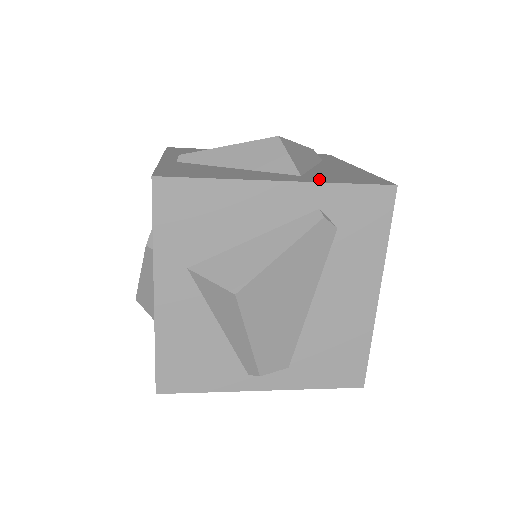
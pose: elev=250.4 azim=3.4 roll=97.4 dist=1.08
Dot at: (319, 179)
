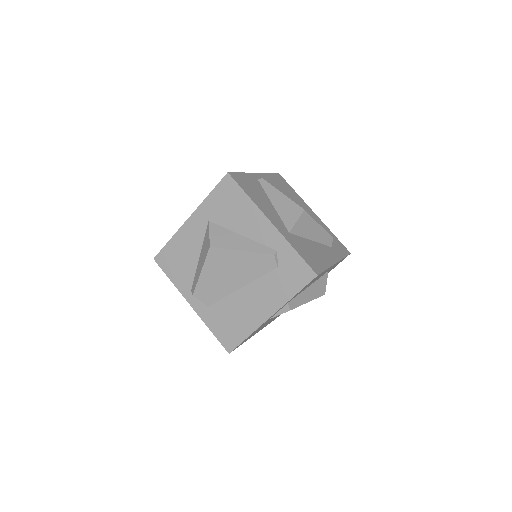
Dot at: (291, 240)
